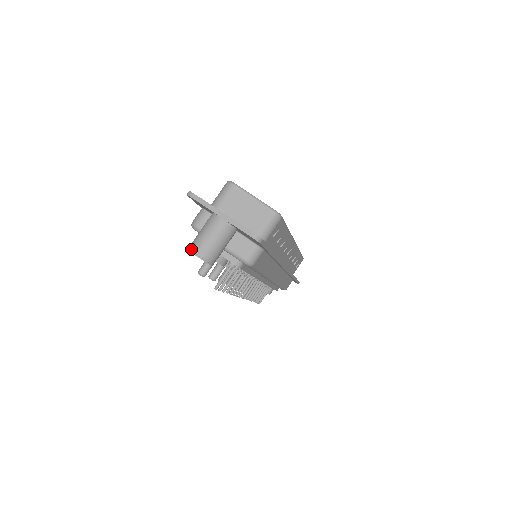
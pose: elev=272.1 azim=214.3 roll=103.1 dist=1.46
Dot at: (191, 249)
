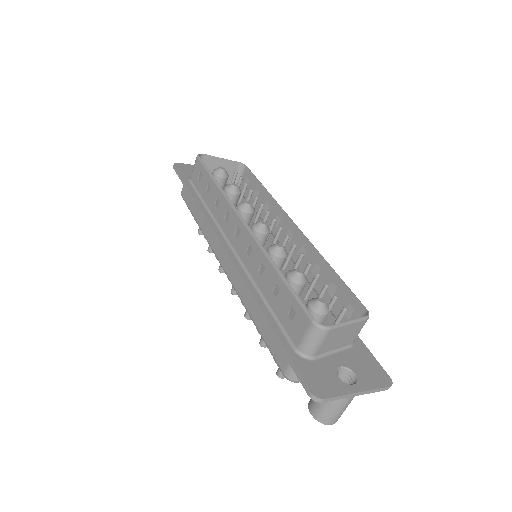
Dot at: (325, 423)
